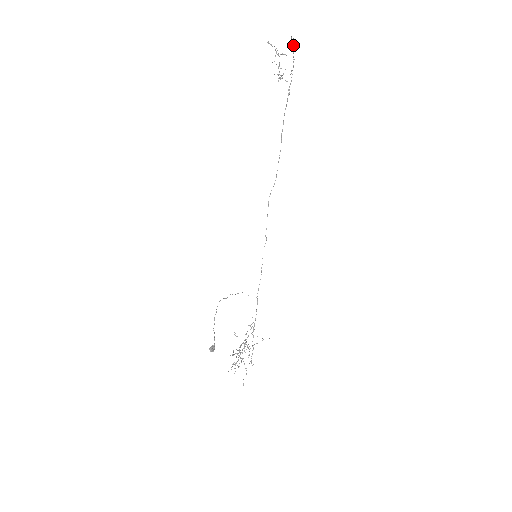
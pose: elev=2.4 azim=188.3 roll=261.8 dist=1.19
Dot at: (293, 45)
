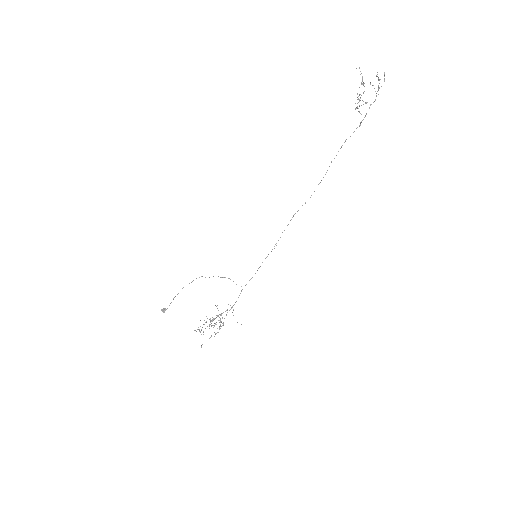
Dot at: (384, 79)
